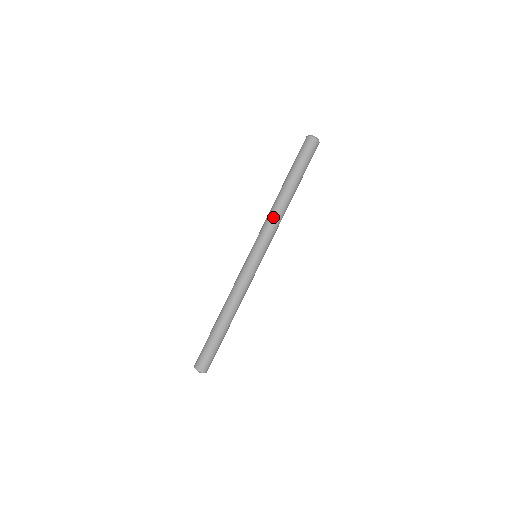
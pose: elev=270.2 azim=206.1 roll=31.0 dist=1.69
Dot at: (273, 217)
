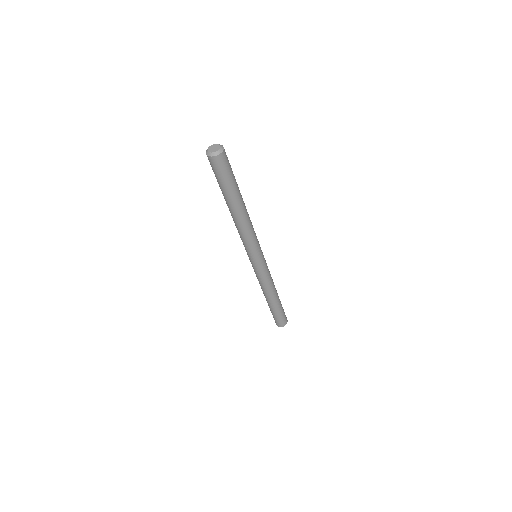
Dot at: (242, 234)
